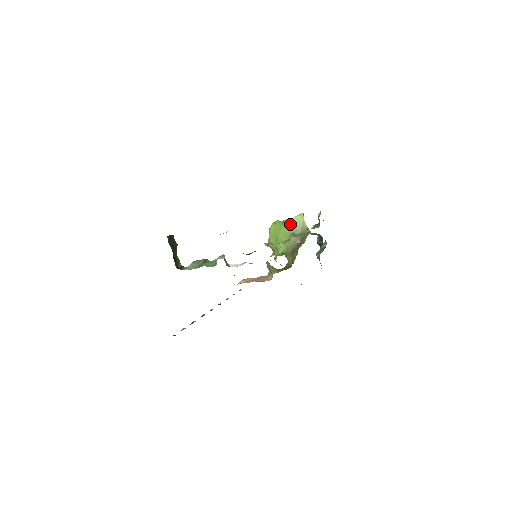
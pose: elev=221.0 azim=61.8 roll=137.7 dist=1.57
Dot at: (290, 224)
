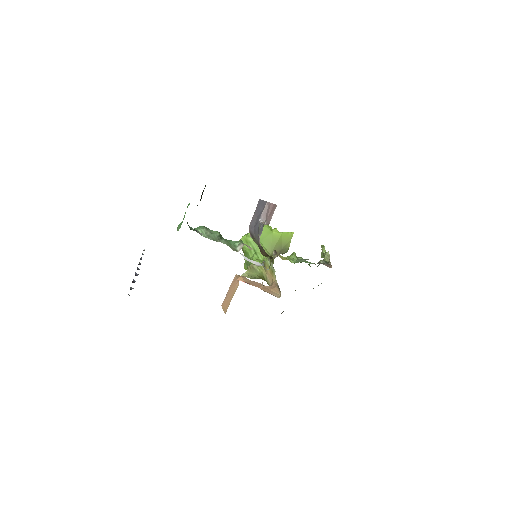
Dot at: (279, 236)
